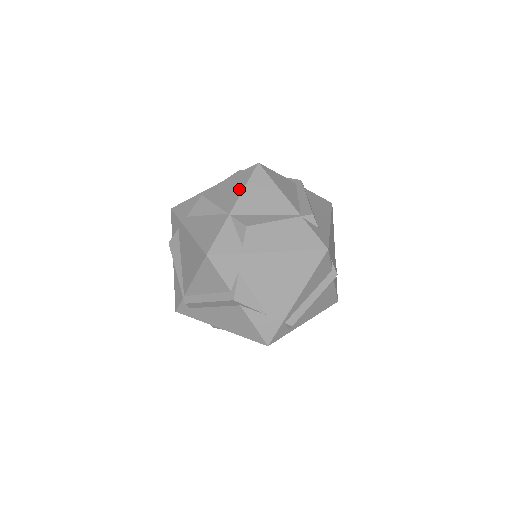
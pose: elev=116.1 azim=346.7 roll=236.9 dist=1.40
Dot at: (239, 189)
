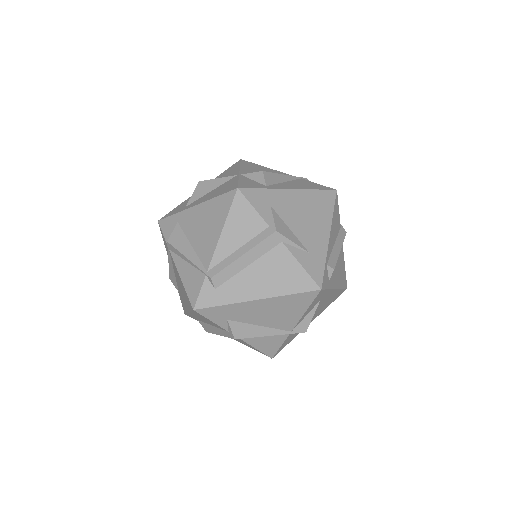
Dot at: (235, 169)
